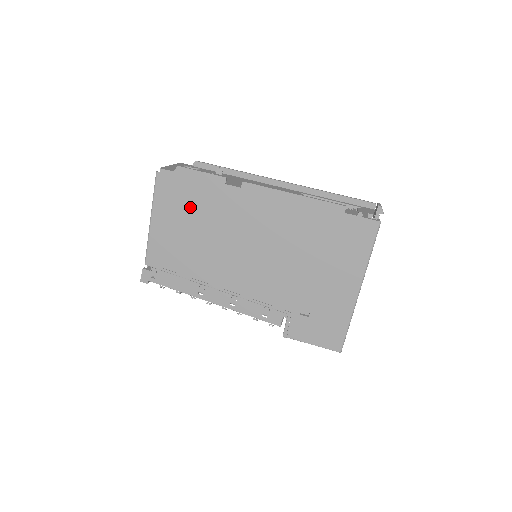
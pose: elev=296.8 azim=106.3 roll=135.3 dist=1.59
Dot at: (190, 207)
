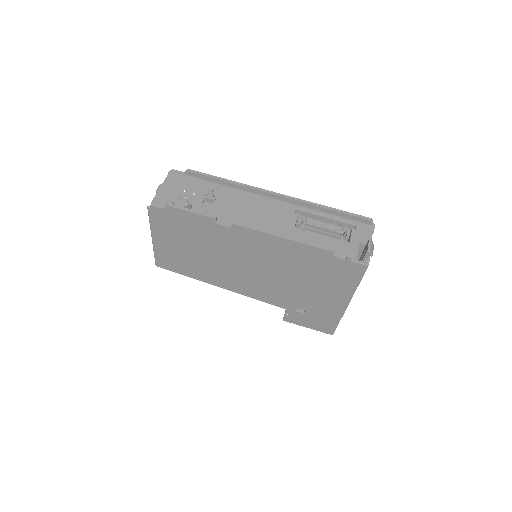
Dot at: (186, 235)
